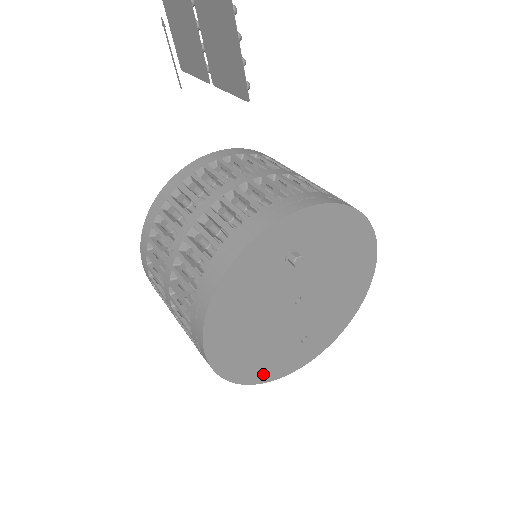
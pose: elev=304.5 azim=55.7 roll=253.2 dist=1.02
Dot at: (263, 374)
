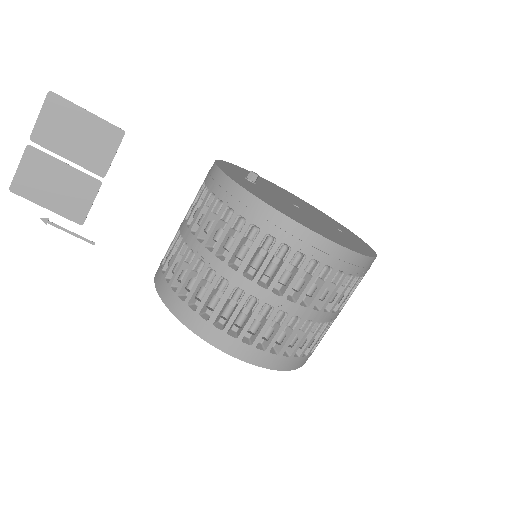
Dot at: (363, 251)
